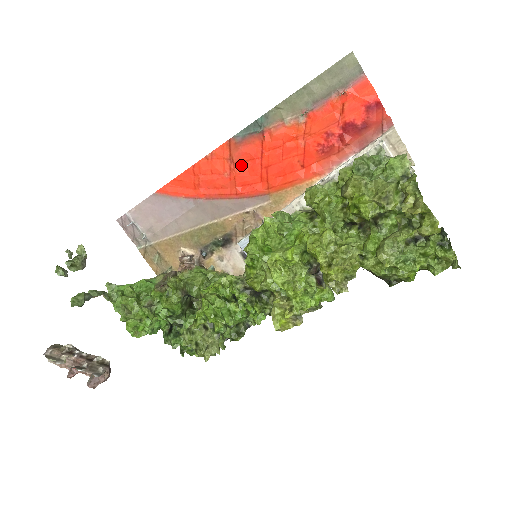
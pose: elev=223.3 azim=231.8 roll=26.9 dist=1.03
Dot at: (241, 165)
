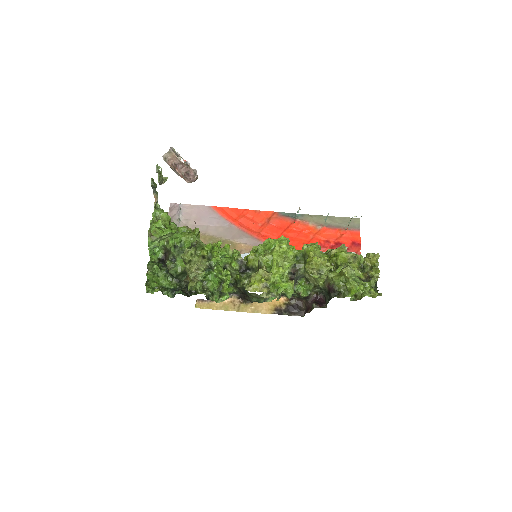
Dot at: (272, 226)
